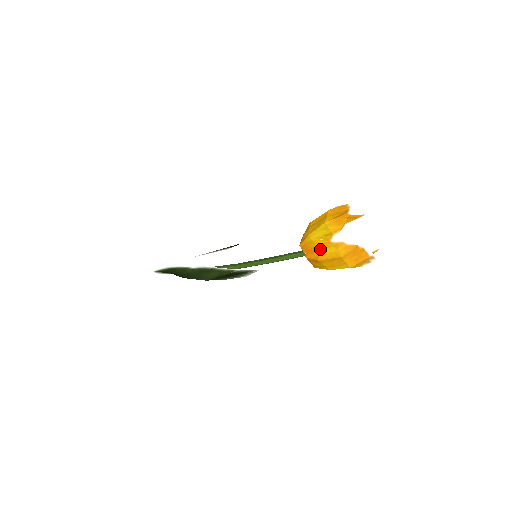
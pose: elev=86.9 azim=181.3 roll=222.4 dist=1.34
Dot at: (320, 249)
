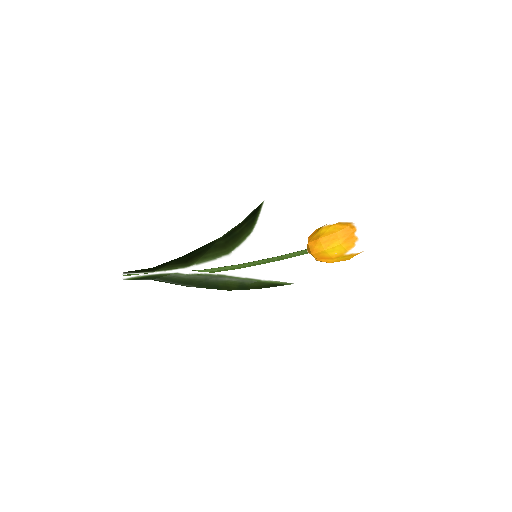
Dot at: (335, 258)
